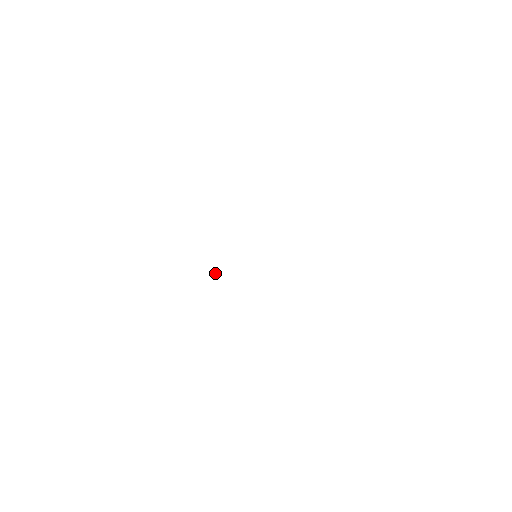
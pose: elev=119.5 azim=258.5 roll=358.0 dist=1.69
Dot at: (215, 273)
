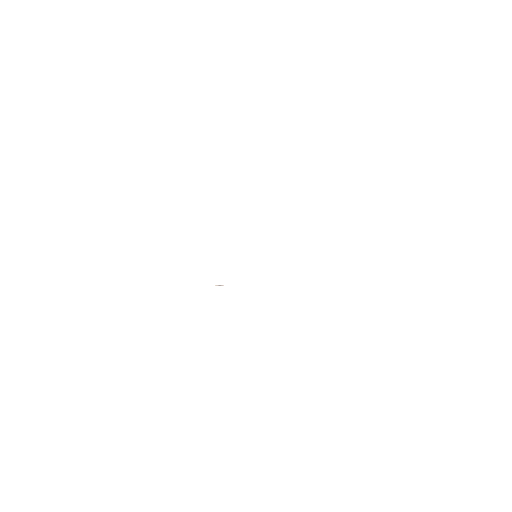
Dot at: occluded
